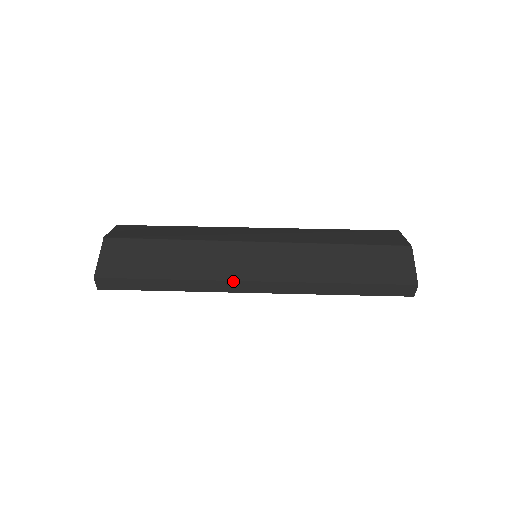
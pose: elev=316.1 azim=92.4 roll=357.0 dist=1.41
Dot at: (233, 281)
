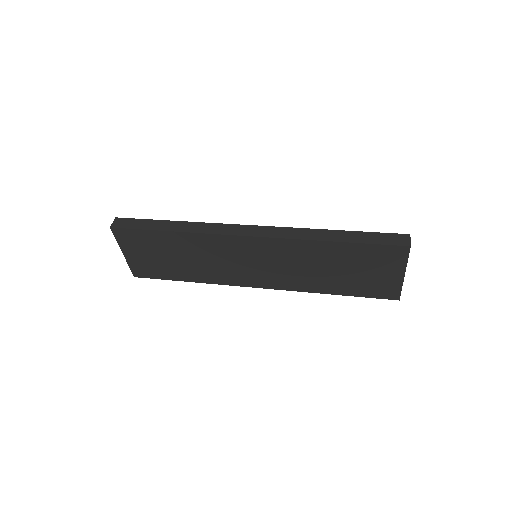
Dot at: (233, 225)
